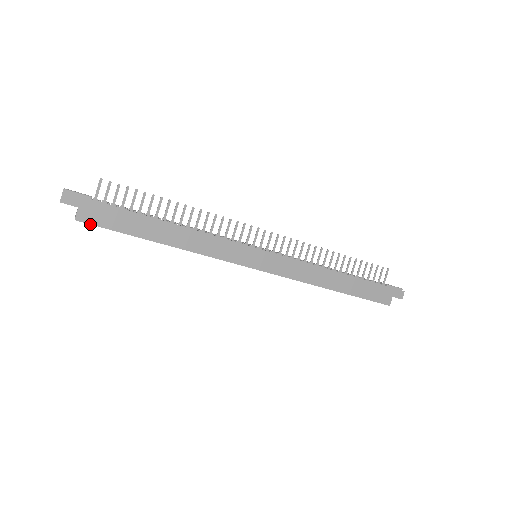
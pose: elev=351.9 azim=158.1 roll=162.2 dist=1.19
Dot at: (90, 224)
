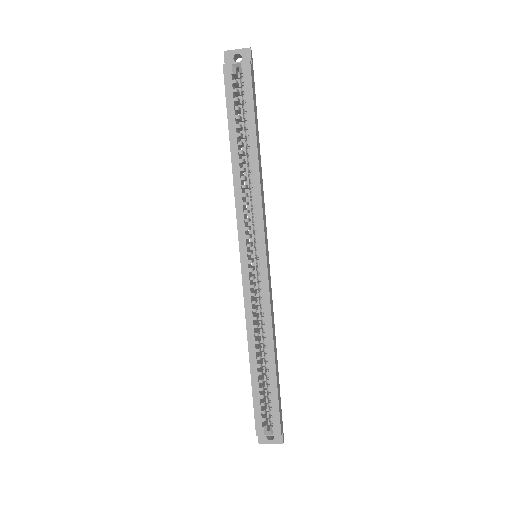
Dot at: (251, 76)
